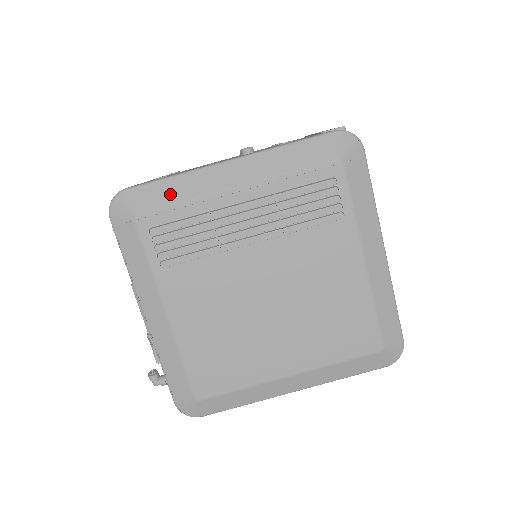
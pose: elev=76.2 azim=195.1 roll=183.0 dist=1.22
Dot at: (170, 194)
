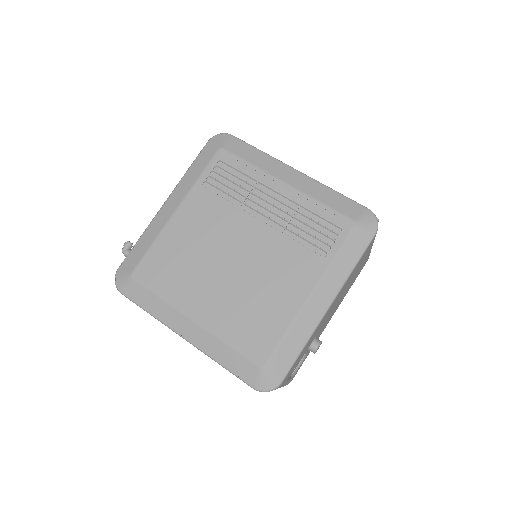
Dot at: (249, 155)
